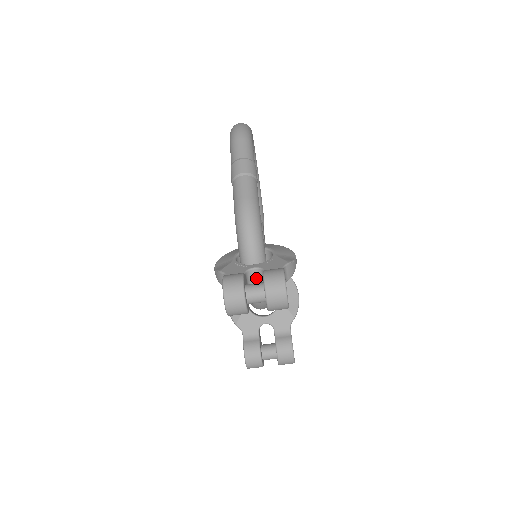
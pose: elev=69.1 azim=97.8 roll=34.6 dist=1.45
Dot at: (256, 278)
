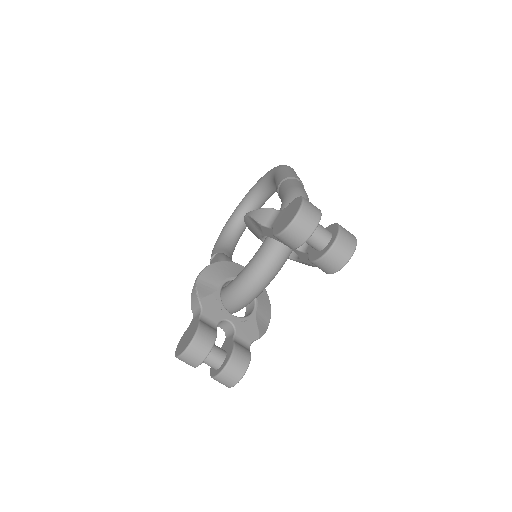
Dot at: occluded
